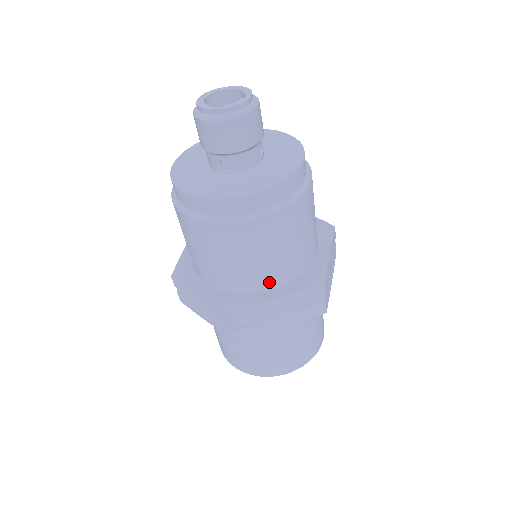
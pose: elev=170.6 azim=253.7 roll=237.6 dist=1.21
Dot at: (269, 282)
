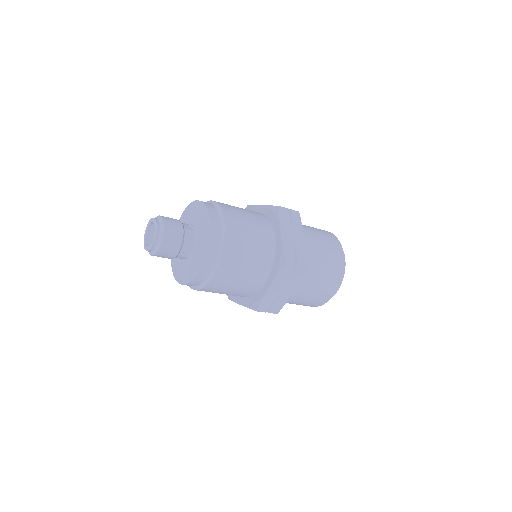
Dot at: occluded
